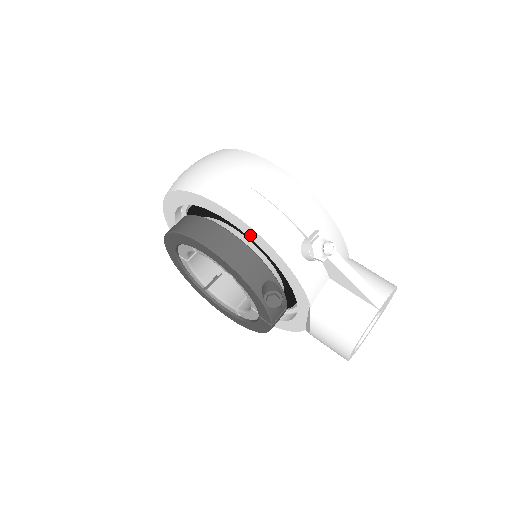
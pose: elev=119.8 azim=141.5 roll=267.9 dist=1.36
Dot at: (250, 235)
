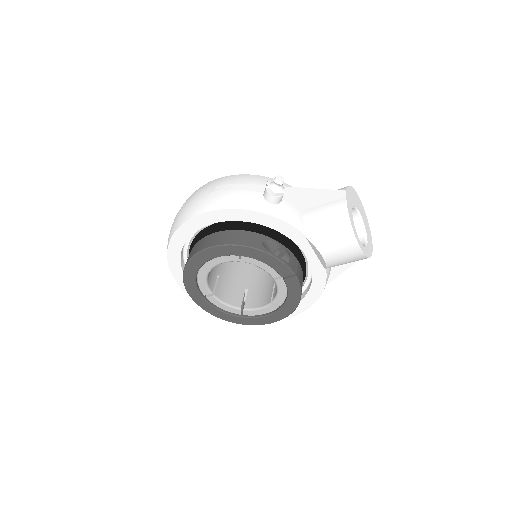
Dot at: (229, 218)
